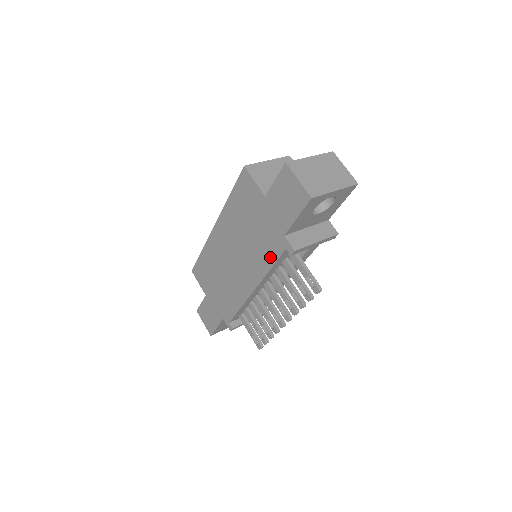
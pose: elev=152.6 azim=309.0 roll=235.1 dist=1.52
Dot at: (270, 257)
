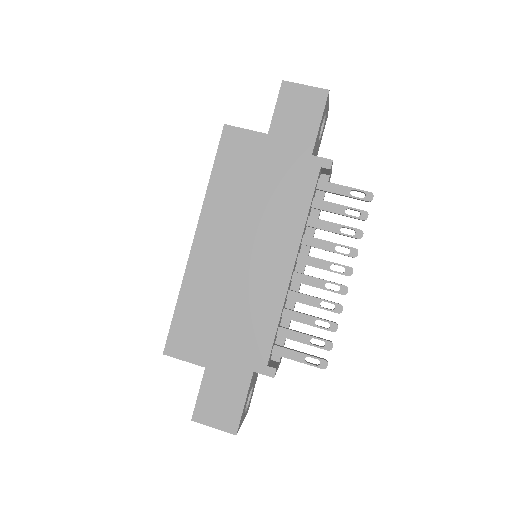
Dot at: (302, 197)
